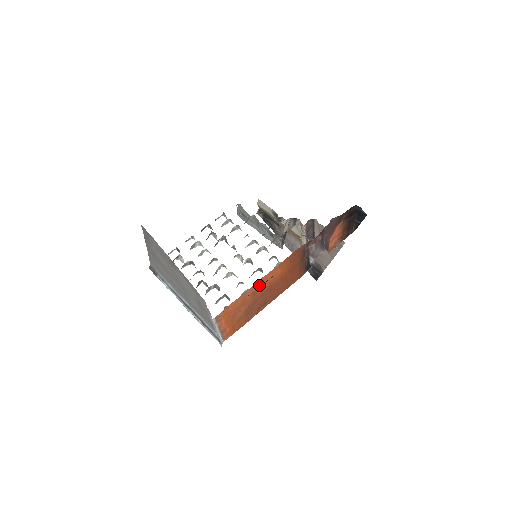
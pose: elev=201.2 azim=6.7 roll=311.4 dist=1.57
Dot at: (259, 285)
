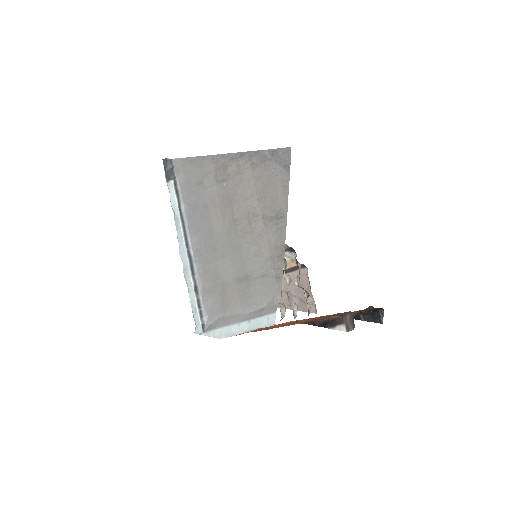
Dot at: occluded
